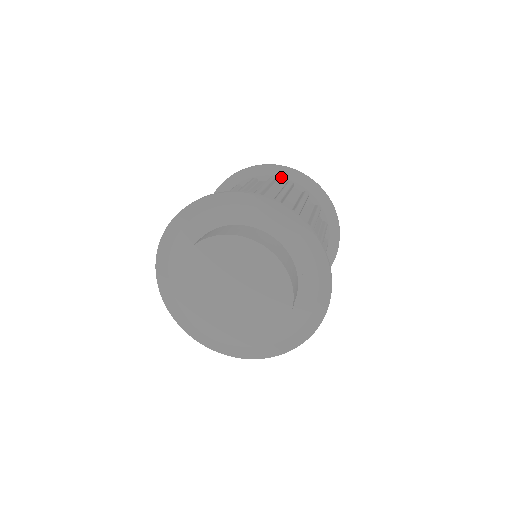
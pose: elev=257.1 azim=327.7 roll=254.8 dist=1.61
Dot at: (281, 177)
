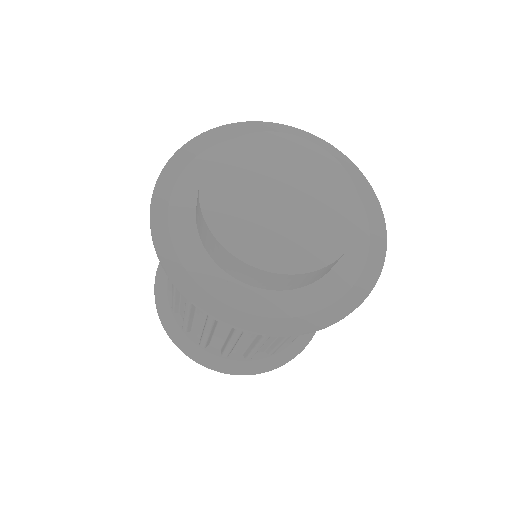
Dot at: occluded
